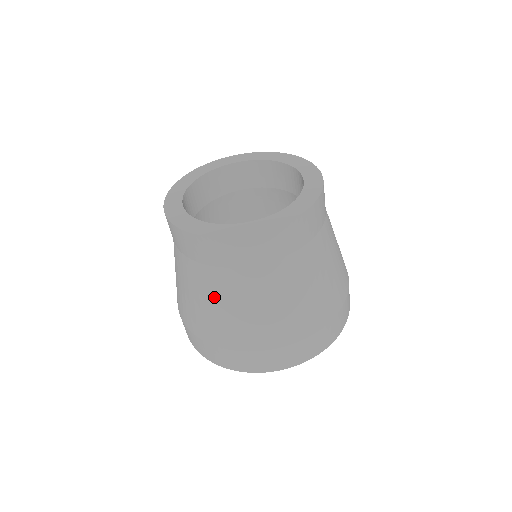
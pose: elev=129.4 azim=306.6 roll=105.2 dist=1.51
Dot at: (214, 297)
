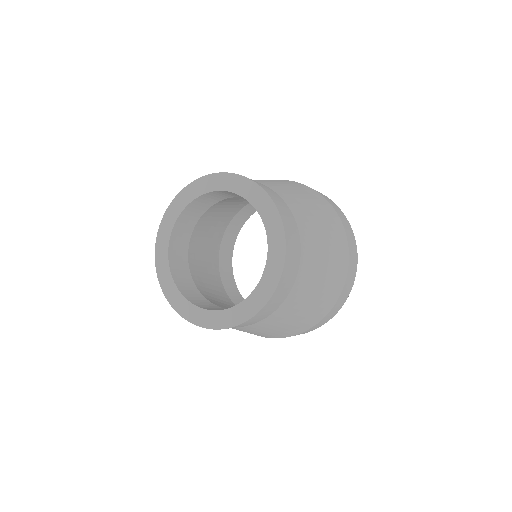
Dot at: (283, 322)
